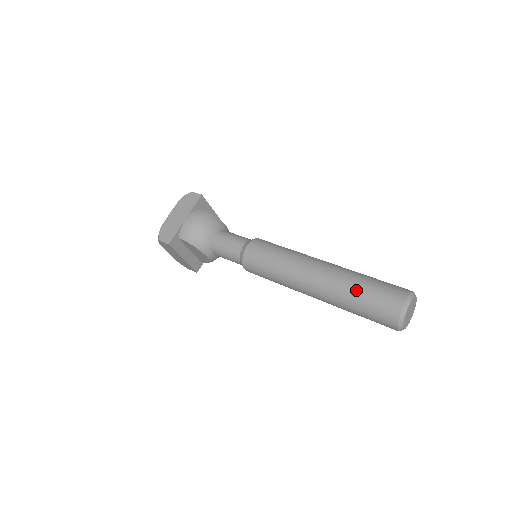
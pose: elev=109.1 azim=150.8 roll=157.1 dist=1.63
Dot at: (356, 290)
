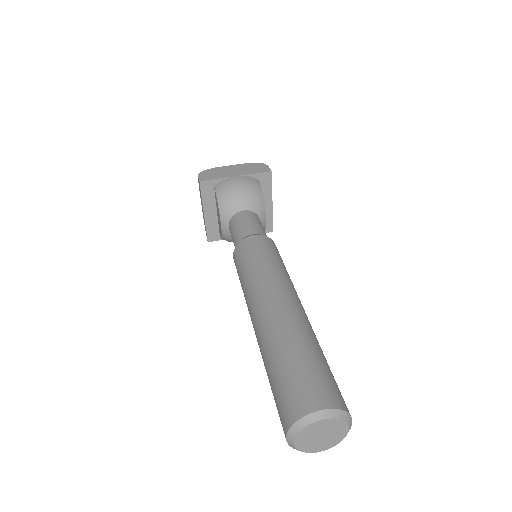
Dot at: (291, 350)
